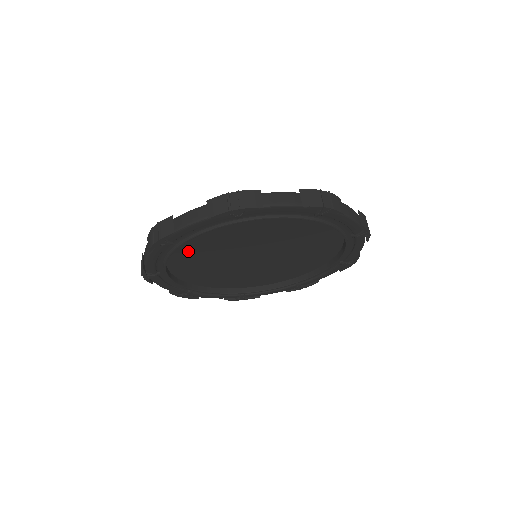
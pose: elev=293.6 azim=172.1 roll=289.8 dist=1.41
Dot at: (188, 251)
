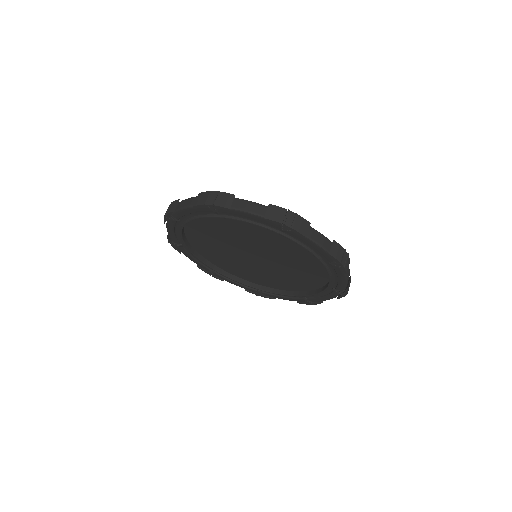
Dot at: (217, 222)
